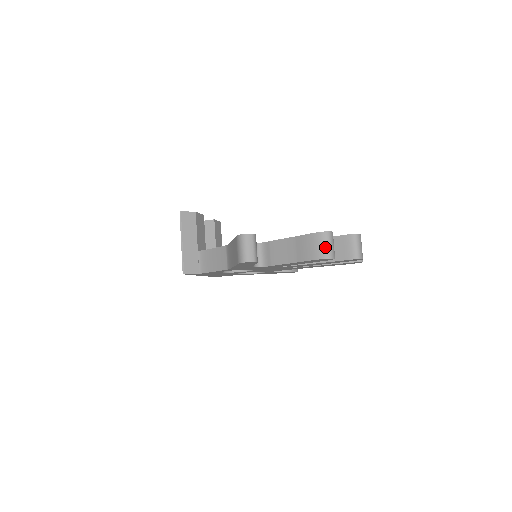
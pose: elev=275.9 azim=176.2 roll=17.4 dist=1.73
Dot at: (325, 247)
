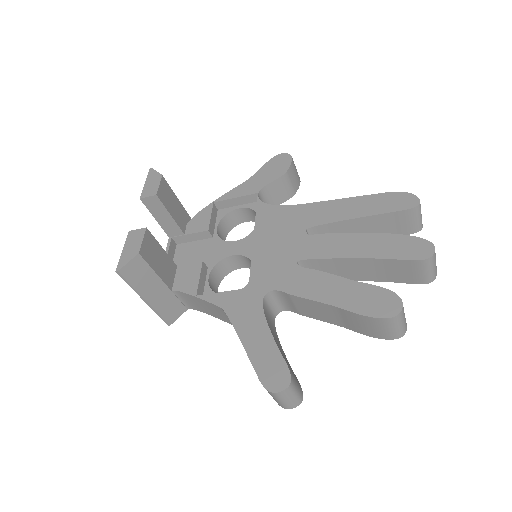
Dot at: (394, 330)
